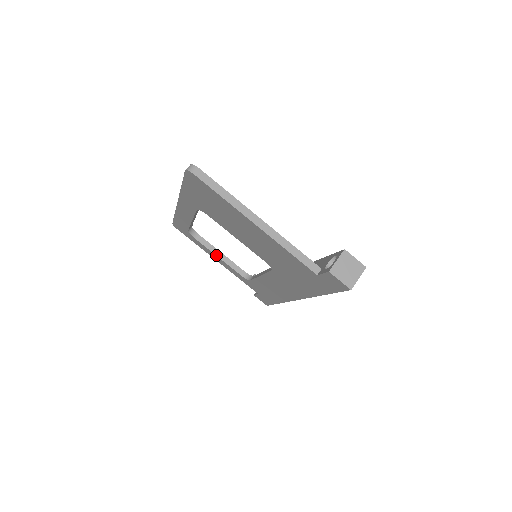
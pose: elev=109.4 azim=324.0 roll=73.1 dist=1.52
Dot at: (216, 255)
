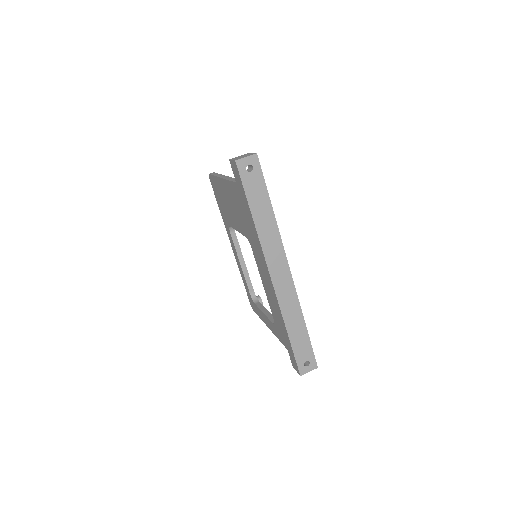
Dot at: (263, 312)
